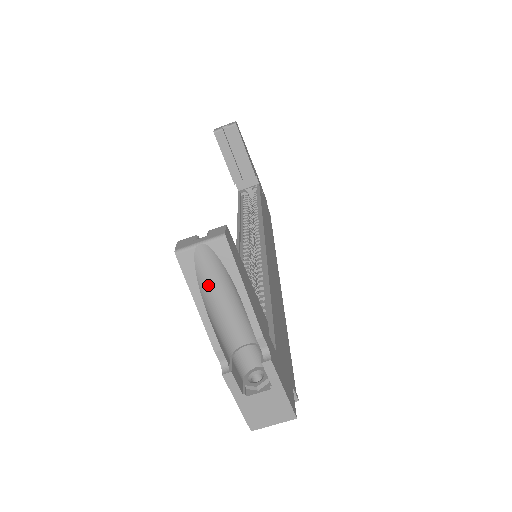
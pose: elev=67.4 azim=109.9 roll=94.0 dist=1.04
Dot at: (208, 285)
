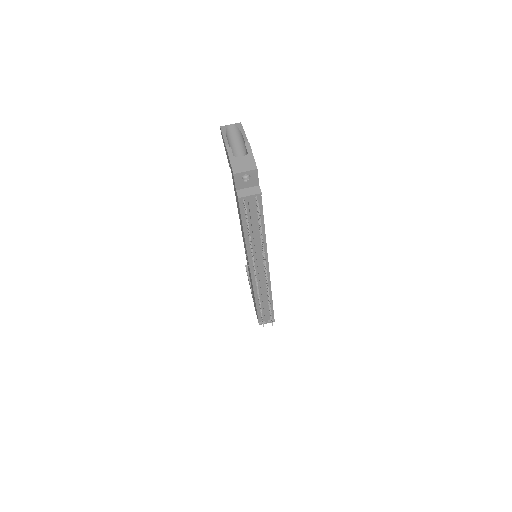
Dot at: (230, 135)
